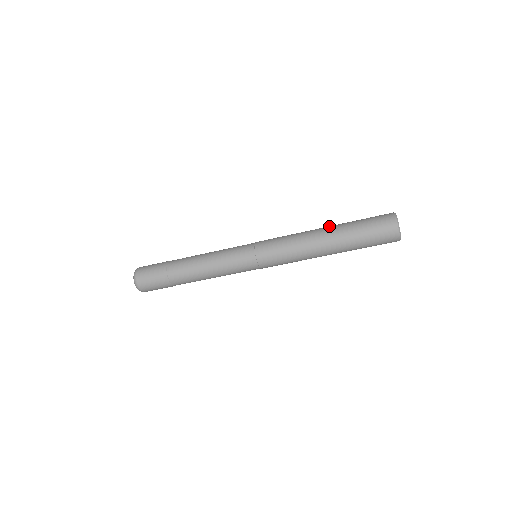
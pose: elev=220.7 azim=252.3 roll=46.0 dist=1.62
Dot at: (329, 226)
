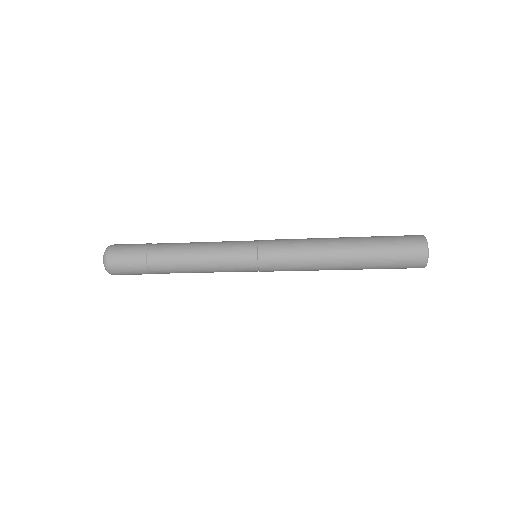
Dot at: (347, 237)
